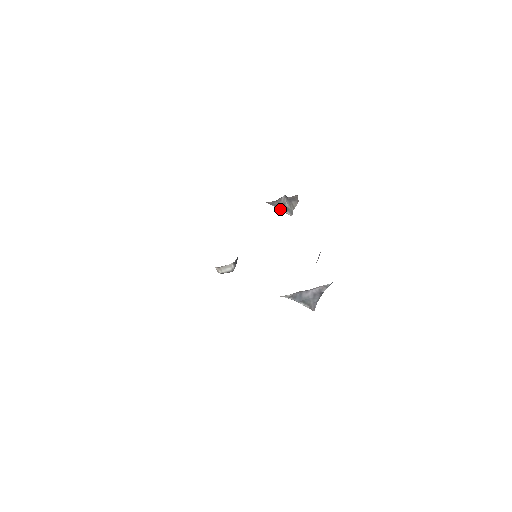
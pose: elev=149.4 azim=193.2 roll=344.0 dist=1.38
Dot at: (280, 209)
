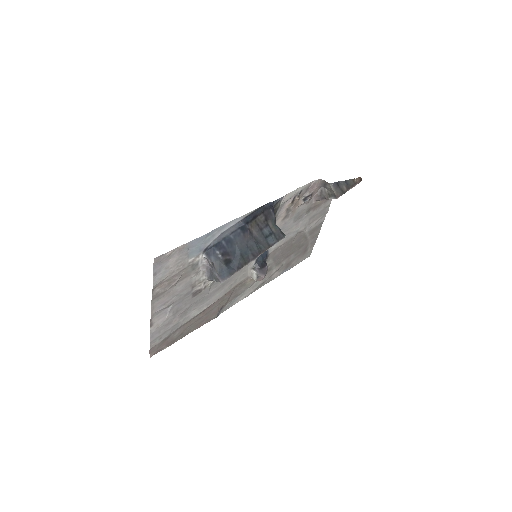
Dot at: (328, 199)
